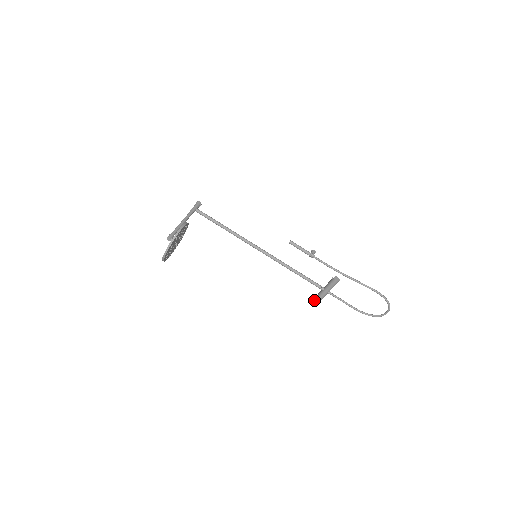
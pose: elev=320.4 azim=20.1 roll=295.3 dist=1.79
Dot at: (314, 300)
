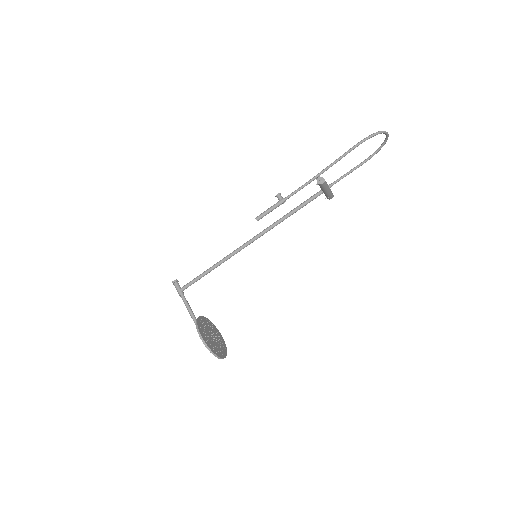
Dot at: occluded
